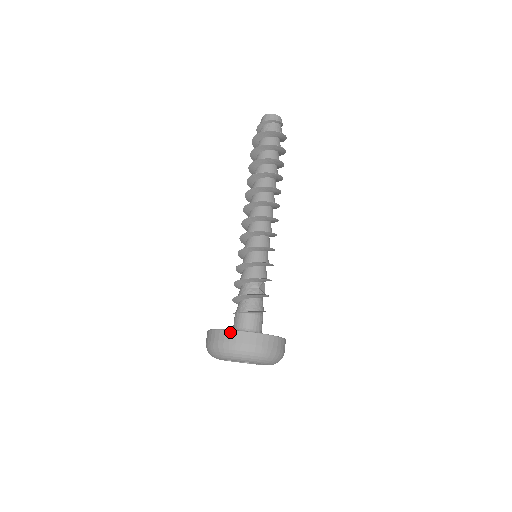
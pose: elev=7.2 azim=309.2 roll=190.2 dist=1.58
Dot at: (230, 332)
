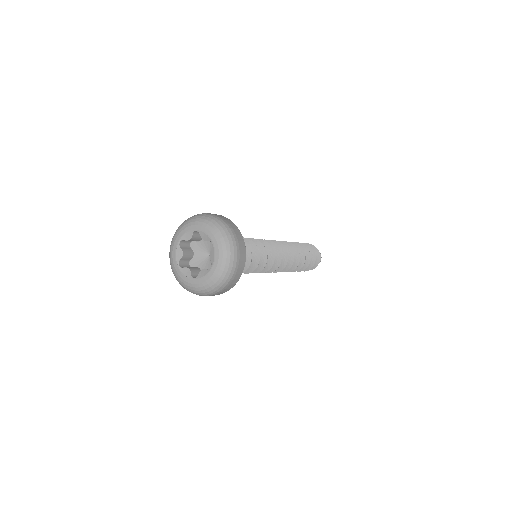
Dot at: occluded
